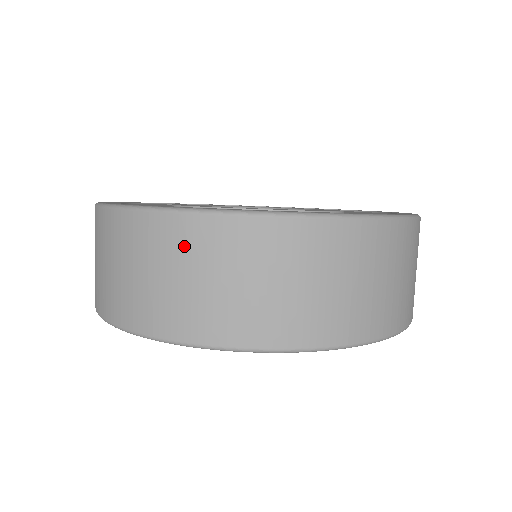
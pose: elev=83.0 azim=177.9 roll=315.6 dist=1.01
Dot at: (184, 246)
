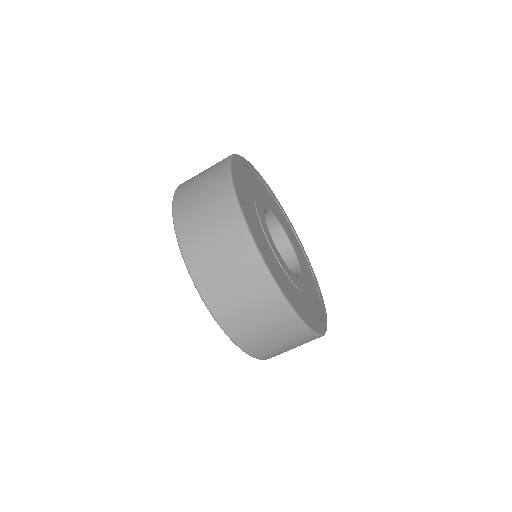
Dot at: (221, 211)
